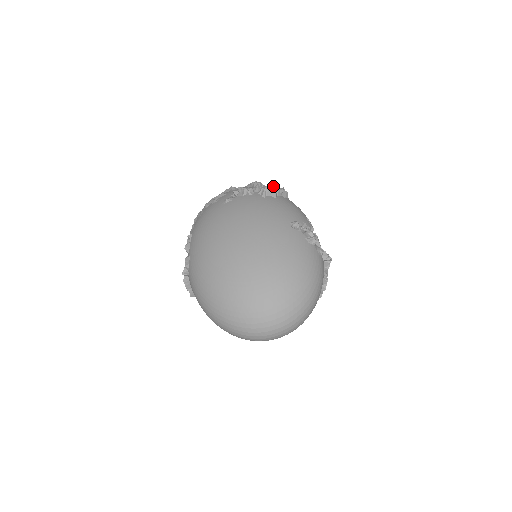
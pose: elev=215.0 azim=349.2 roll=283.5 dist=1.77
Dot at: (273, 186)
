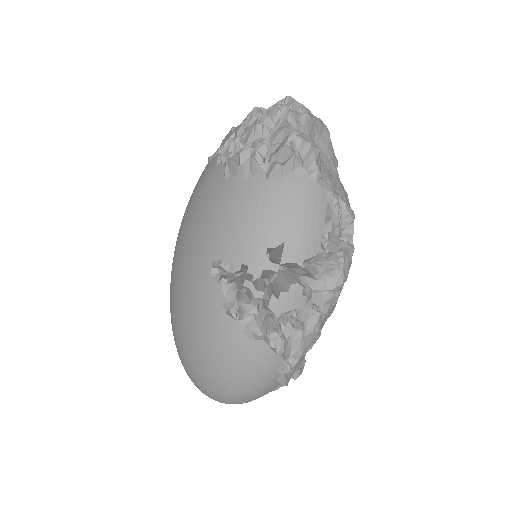
Dot at: (239, 155)
